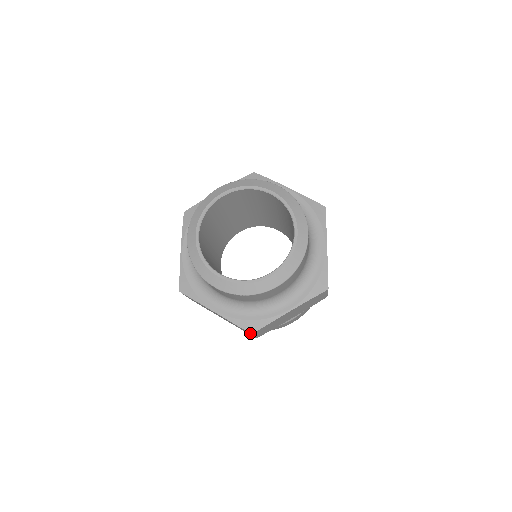
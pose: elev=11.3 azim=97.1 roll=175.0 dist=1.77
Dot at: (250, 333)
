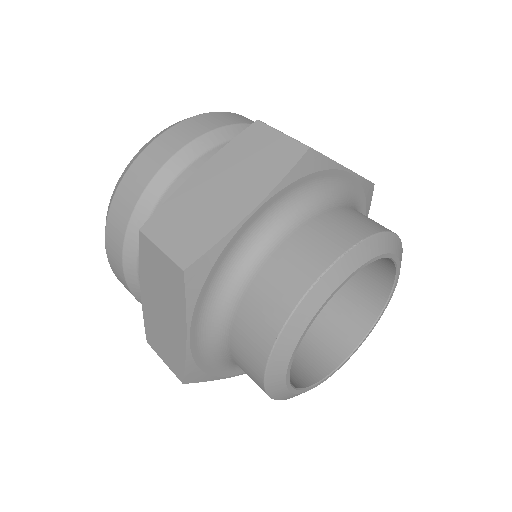
Dot at: occluded
